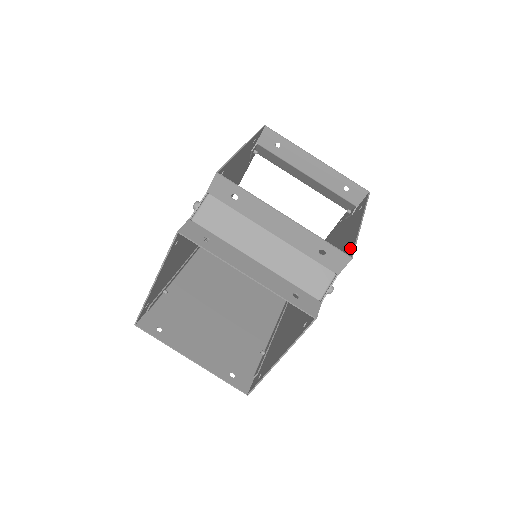
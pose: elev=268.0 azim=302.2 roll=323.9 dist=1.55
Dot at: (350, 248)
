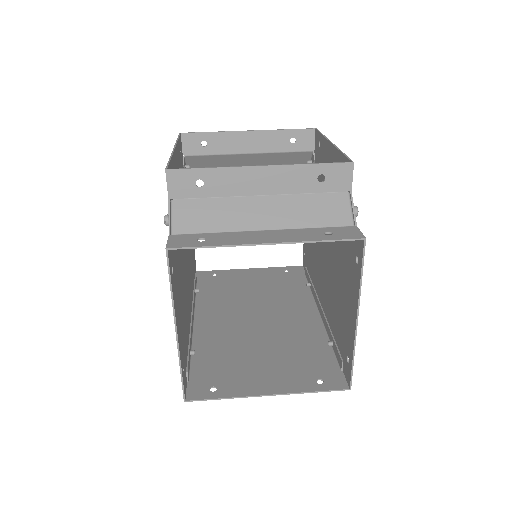
Dot at: occluded
